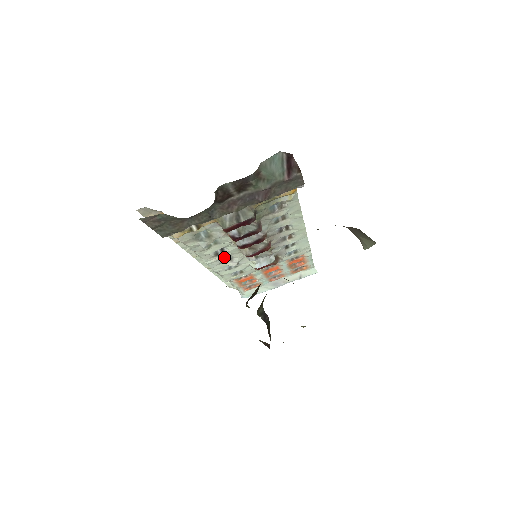
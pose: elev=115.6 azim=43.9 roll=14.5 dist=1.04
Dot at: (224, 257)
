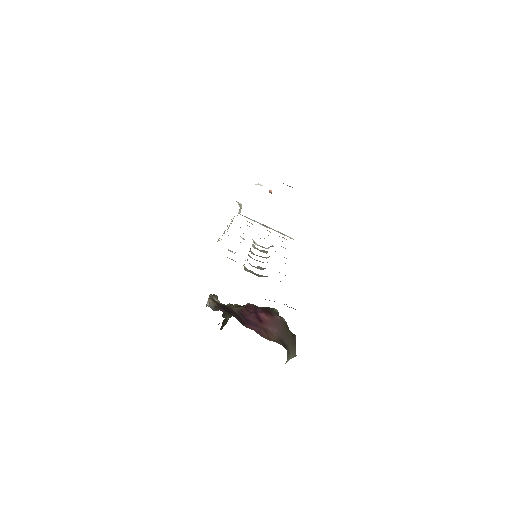
Dot at: occluded
